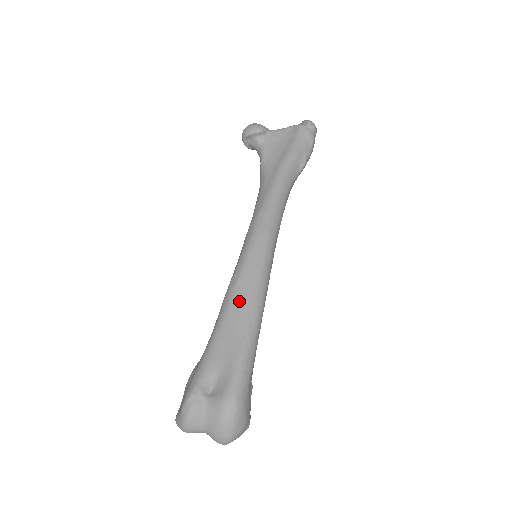
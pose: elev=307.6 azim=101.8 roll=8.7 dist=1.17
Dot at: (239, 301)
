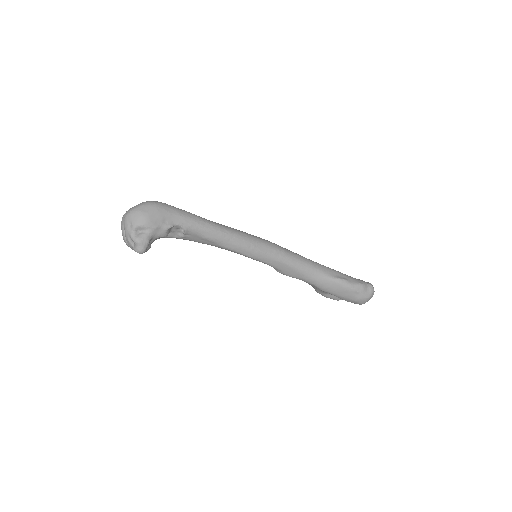
Dot at: occluded
